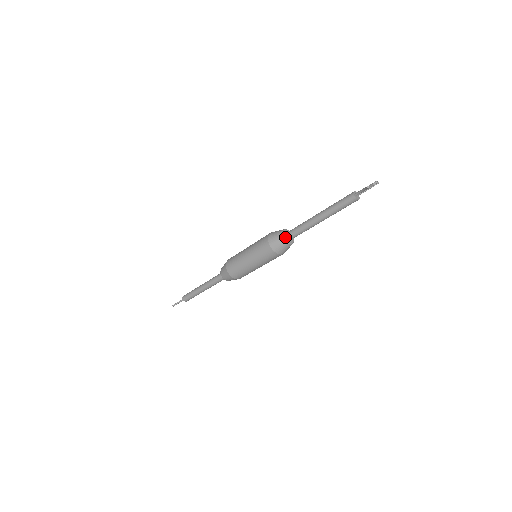
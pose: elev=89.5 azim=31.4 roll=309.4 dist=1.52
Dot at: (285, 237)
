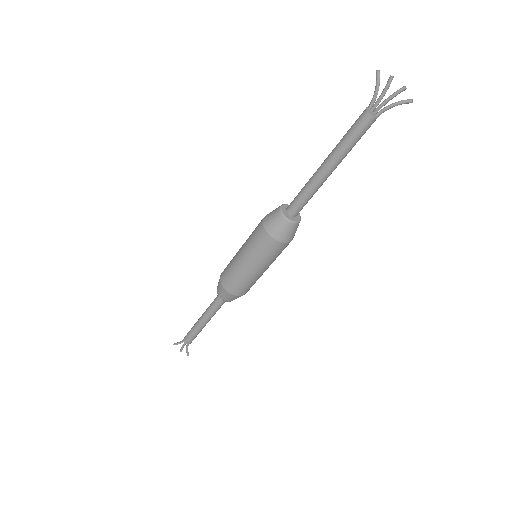
Dot at: (285, 207)
